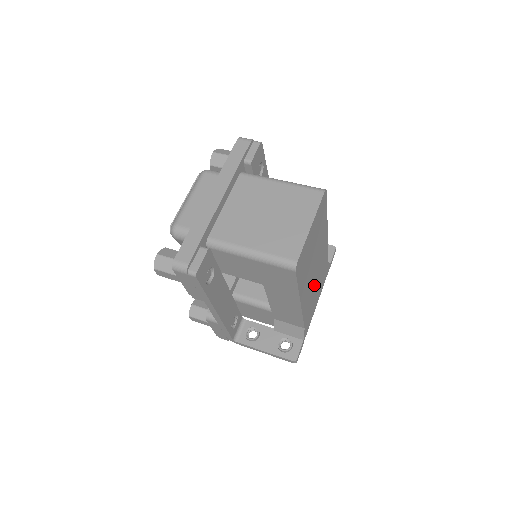
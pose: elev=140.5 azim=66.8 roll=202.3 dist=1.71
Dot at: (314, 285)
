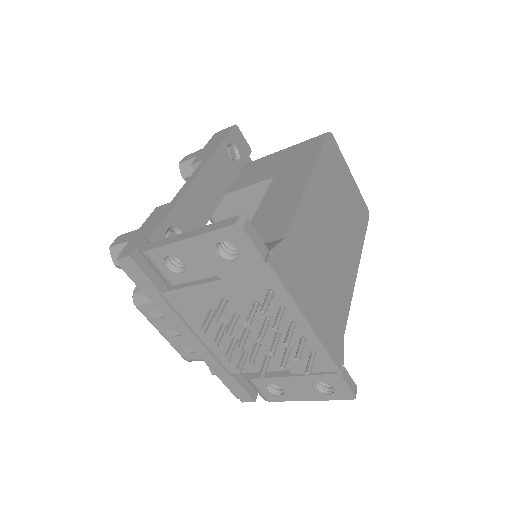
Dot at: (323, 252)
